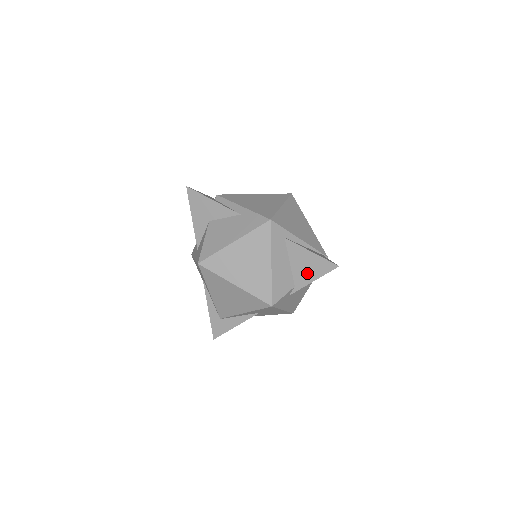
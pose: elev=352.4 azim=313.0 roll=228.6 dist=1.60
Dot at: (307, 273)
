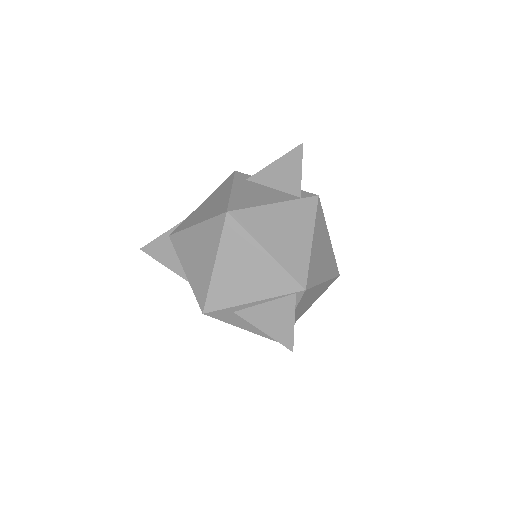
Dot at: occluded
